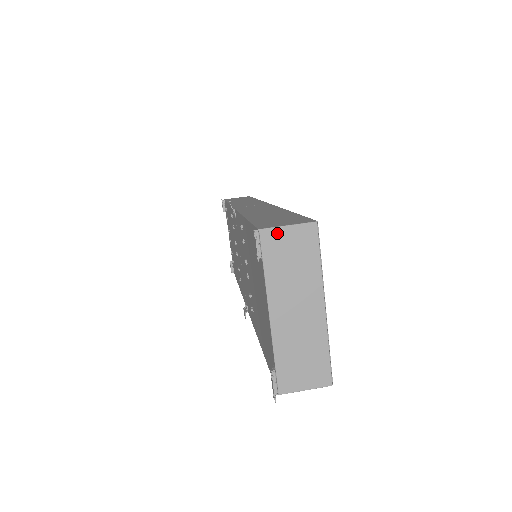
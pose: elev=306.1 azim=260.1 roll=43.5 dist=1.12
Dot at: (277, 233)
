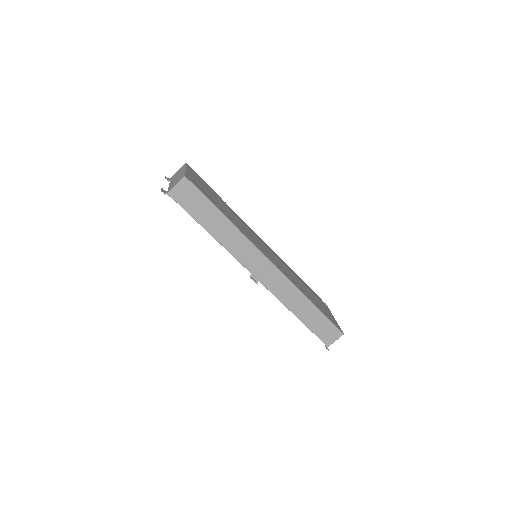
Dot at: (332, 342)
